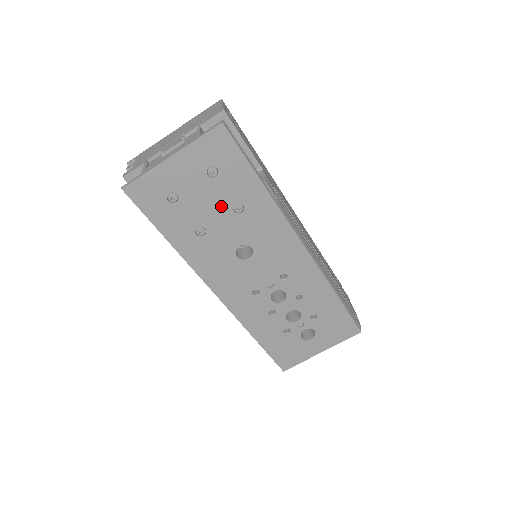
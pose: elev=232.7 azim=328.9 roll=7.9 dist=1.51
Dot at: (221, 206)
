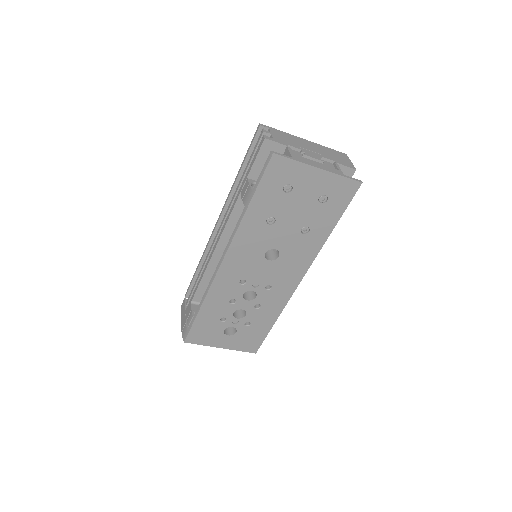
Dot at: (300, 219)
